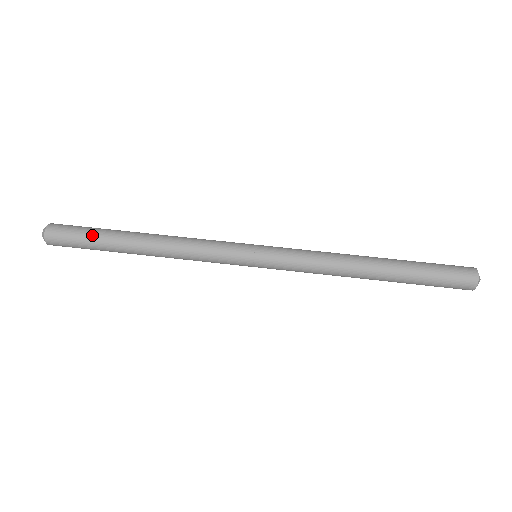
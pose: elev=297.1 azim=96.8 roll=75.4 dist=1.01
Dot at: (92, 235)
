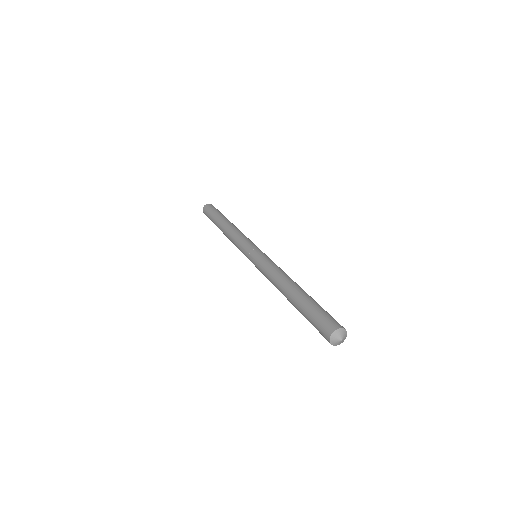
Dot at: (213, 215)
